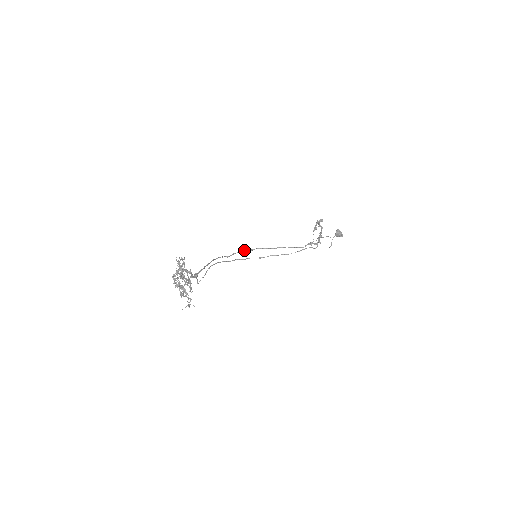
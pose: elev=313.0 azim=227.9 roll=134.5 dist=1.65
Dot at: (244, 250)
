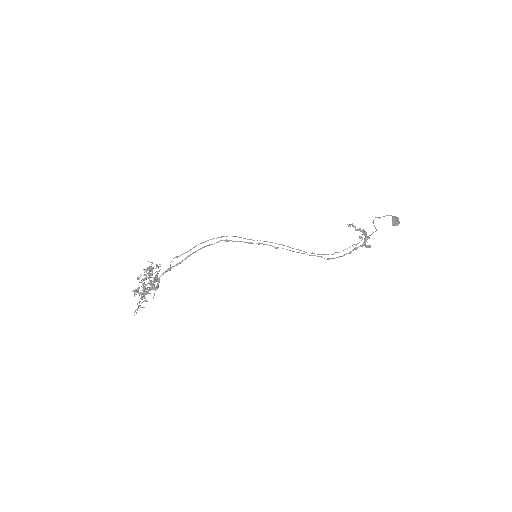
Dot at: (250, 243)
